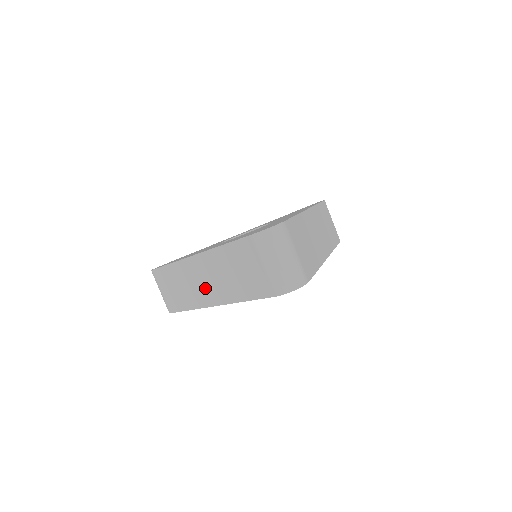
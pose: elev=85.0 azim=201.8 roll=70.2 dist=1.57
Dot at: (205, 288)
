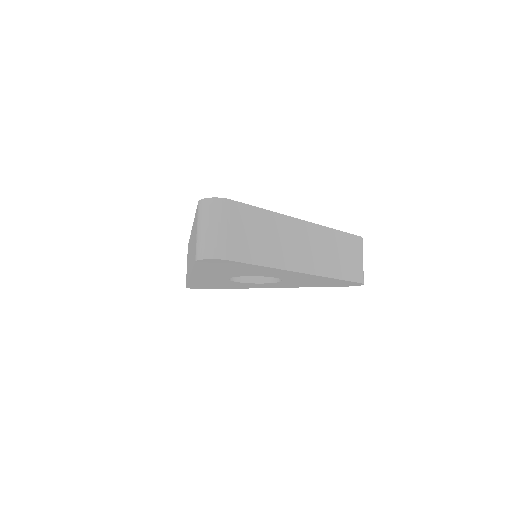
Dot at: (190, 259)
